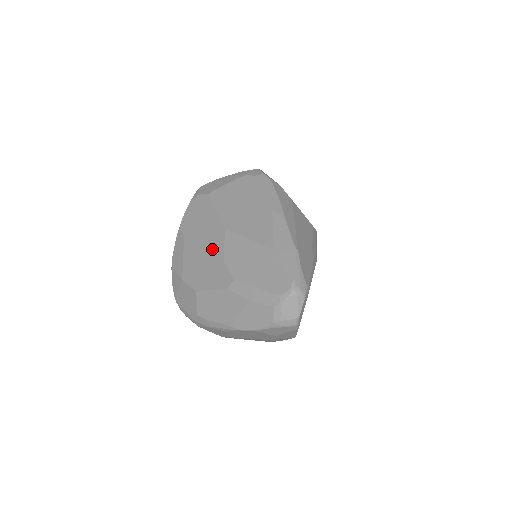
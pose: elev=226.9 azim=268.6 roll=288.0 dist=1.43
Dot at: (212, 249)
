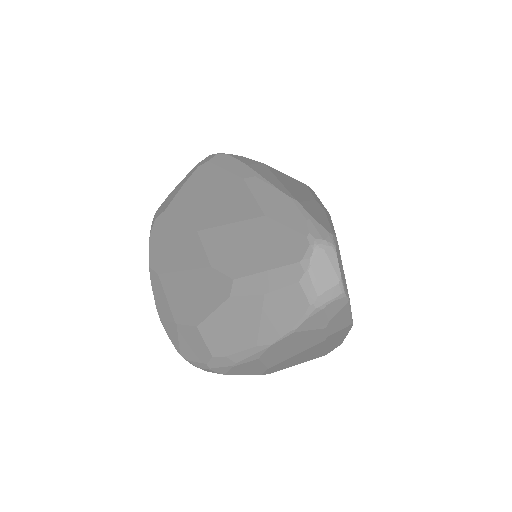
Dot at: (192, 263)
